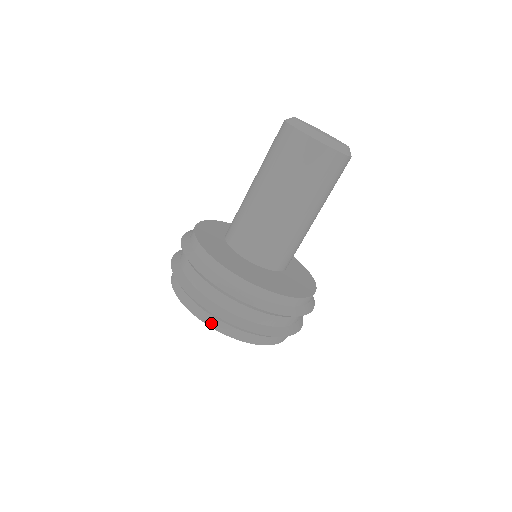
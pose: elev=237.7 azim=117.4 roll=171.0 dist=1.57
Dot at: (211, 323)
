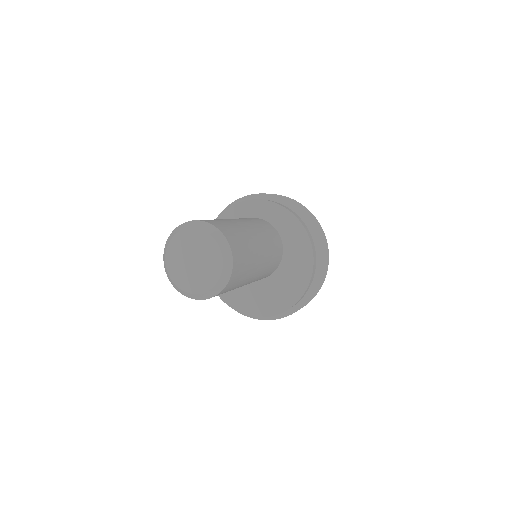
Dot at: occluded
